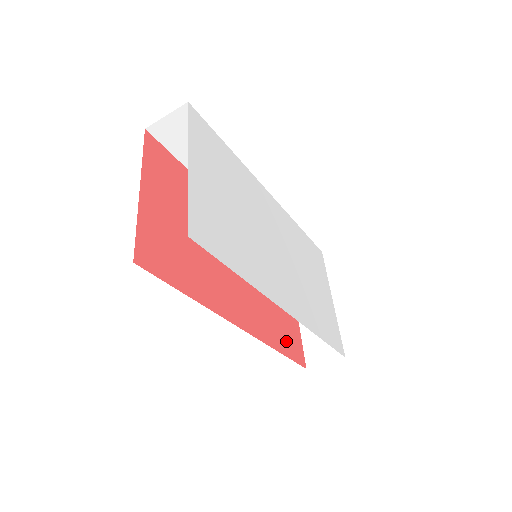
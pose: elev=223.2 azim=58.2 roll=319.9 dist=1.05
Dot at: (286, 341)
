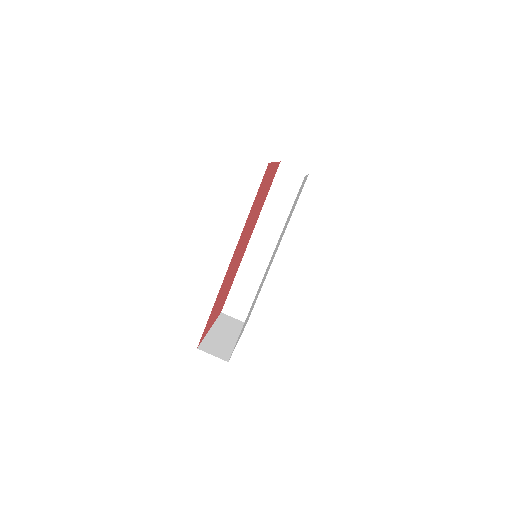
Dot at: occluded
